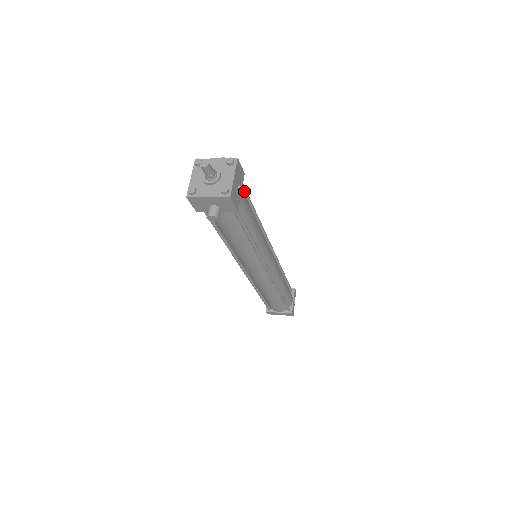
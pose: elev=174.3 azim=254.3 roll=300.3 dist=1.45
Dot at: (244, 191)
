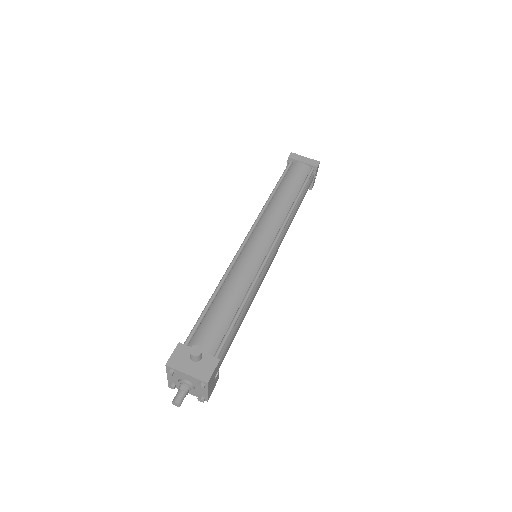
Dot at: (224, 344)
